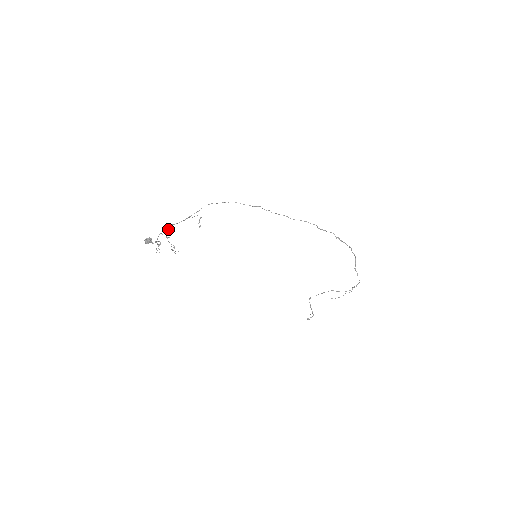
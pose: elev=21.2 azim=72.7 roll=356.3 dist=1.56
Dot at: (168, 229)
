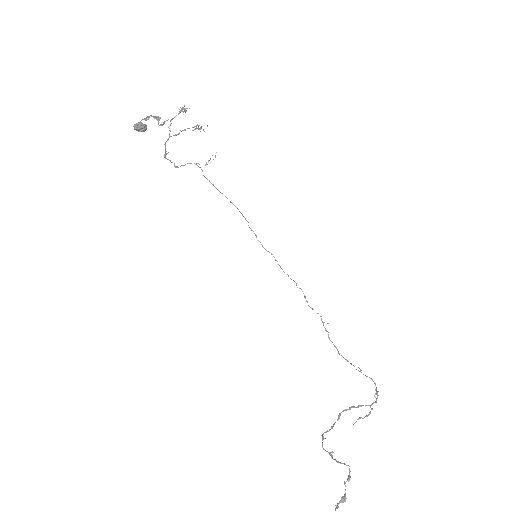
Dot at: (165, 146)
